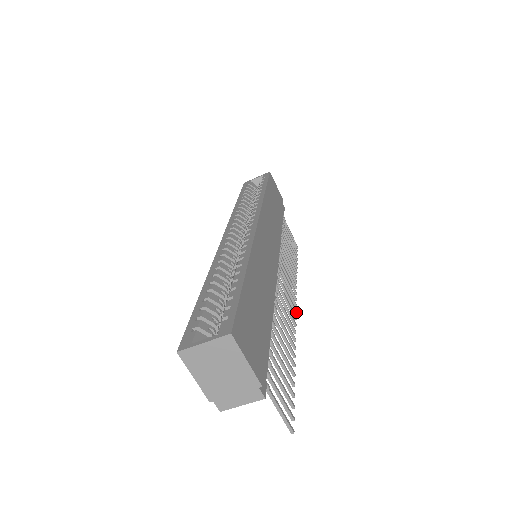
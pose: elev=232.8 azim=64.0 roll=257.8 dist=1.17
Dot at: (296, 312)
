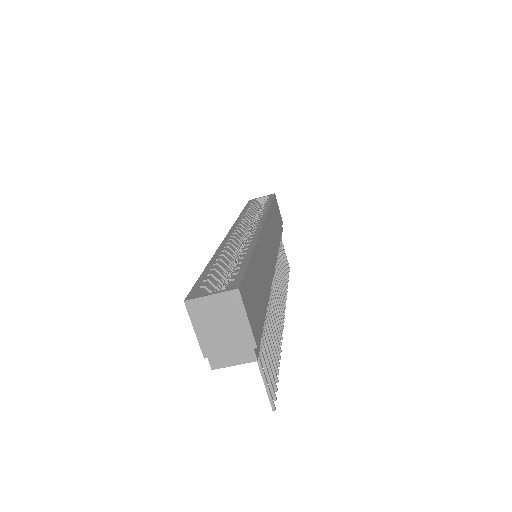
Dot at: (284, 317)
